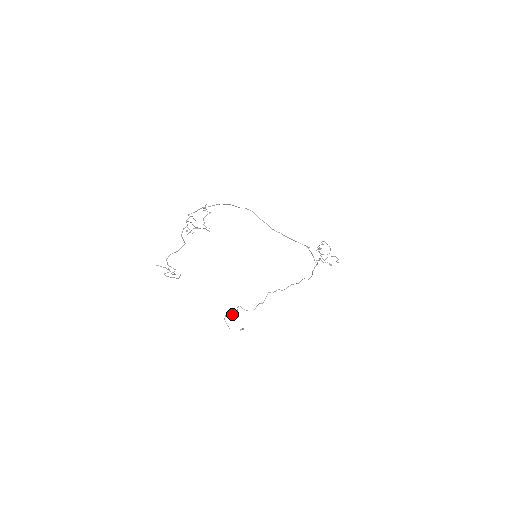
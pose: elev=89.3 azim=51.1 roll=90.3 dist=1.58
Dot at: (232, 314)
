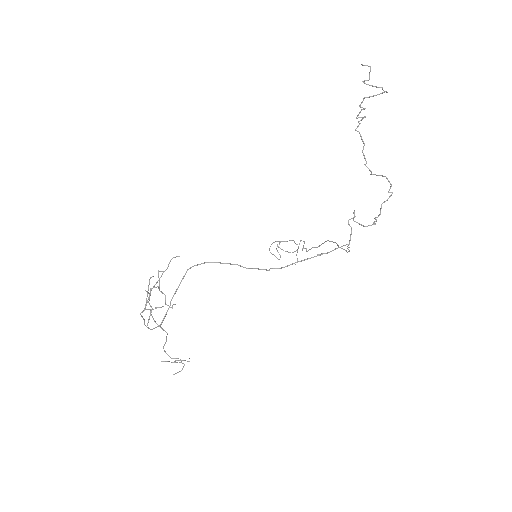
Dot at: occluded
